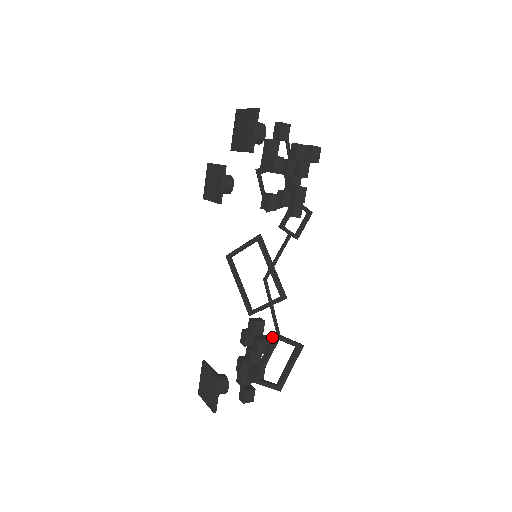
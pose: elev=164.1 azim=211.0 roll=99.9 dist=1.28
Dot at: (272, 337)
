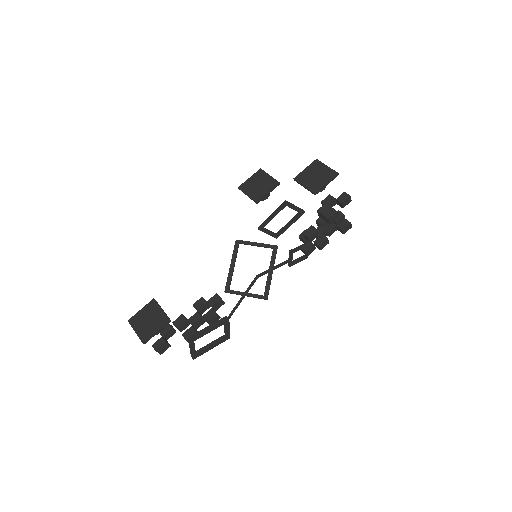
Dot at: (223, 317)
